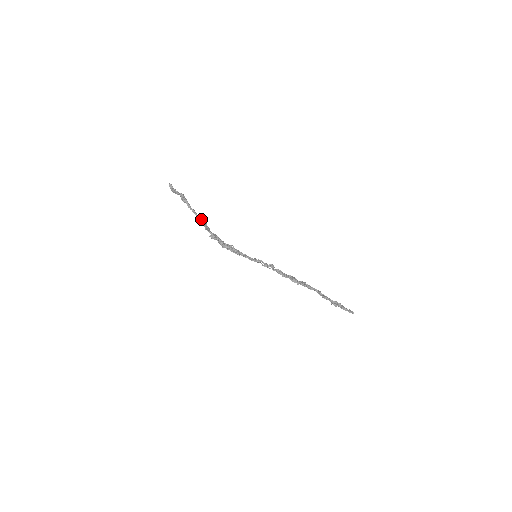
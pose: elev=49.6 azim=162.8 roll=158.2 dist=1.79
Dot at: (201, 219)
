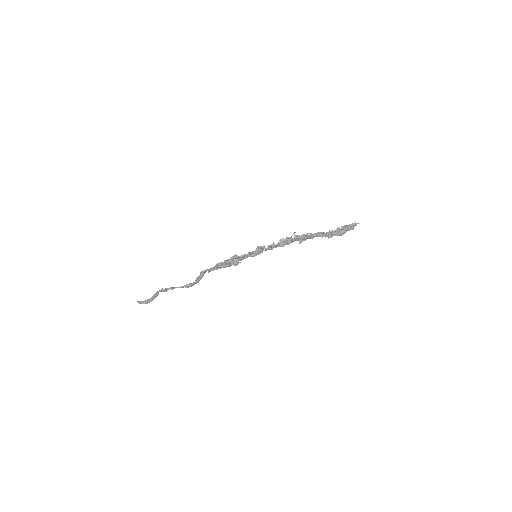
Dot at: (189, 286)
